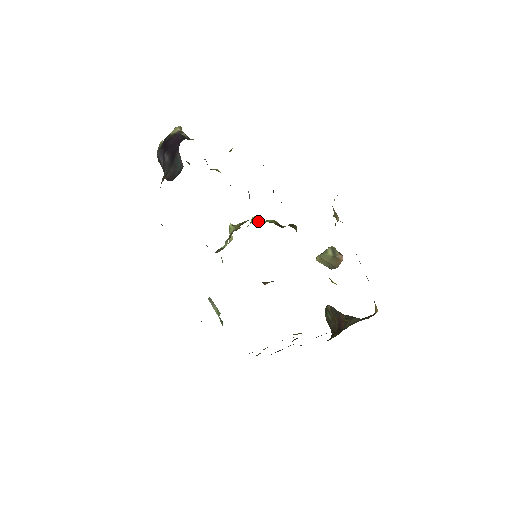
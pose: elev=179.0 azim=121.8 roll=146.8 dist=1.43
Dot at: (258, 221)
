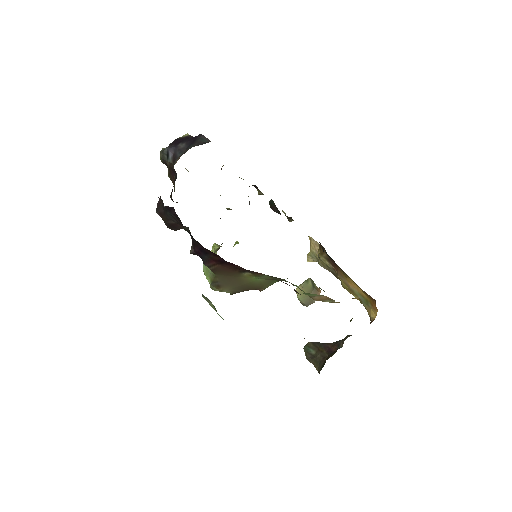
Dot at: occluded
